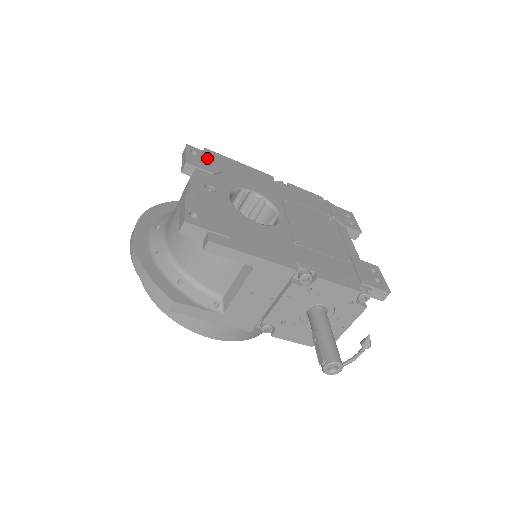
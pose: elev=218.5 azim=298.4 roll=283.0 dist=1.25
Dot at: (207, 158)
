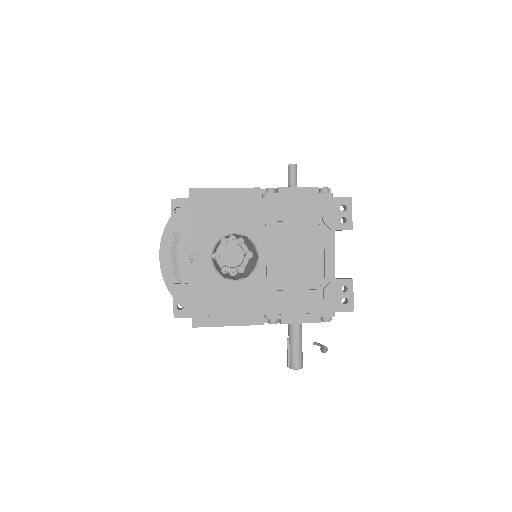
Dot at: (191, 210)
